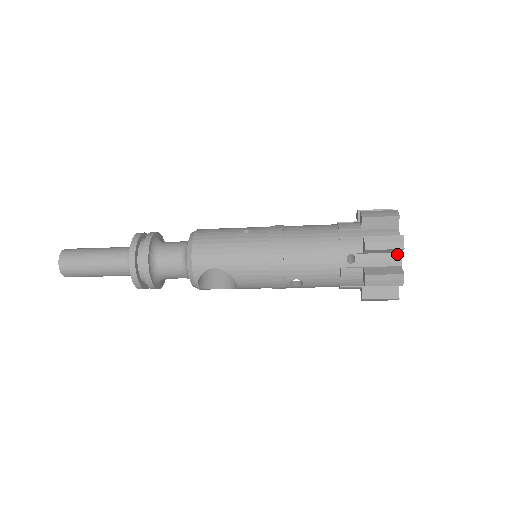
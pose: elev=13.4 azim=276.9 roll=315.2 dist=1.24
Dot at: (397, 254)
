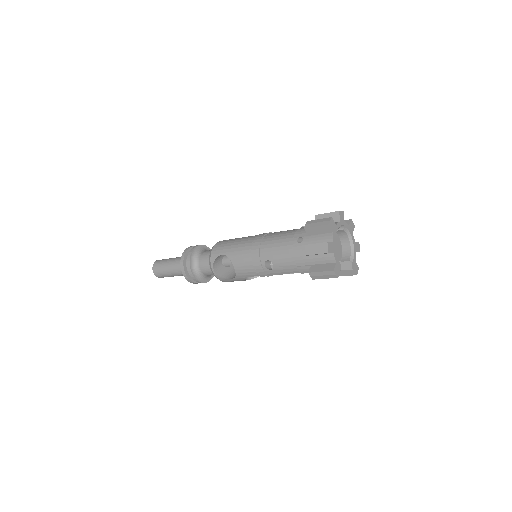
Dot at: (330, 234)
